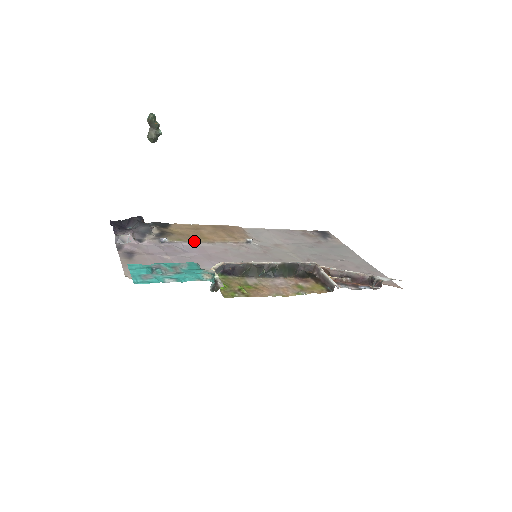
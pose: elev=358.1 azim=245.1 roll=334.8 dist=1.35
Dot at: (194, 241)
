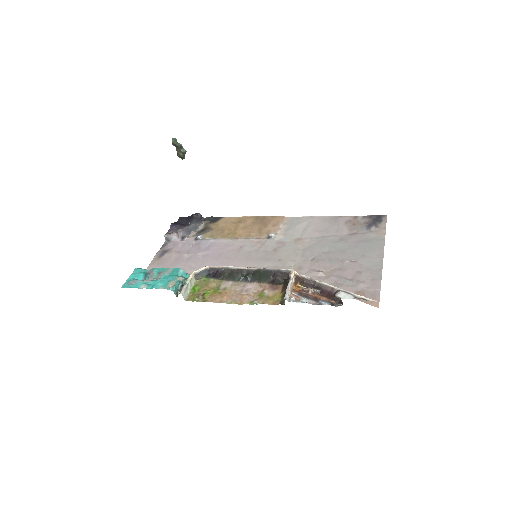
Dot at: (222, 238)
